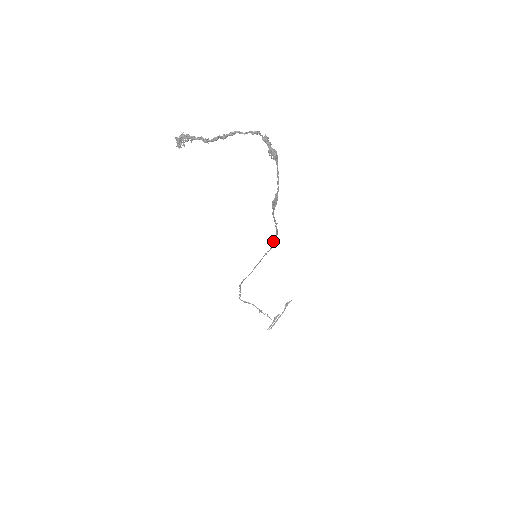
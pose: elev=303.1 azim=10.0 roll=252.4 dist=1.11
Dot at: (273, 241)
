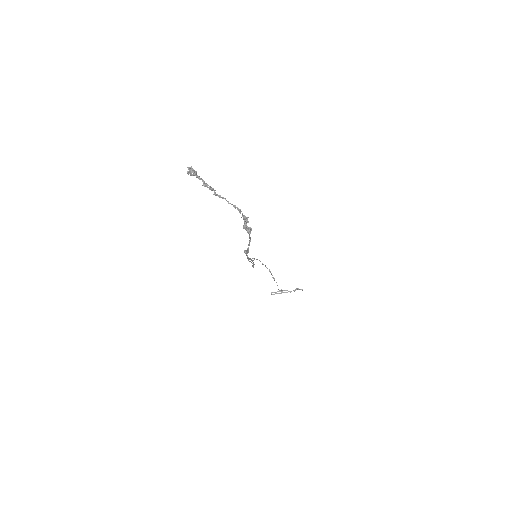
Dot at: (252, 265)
